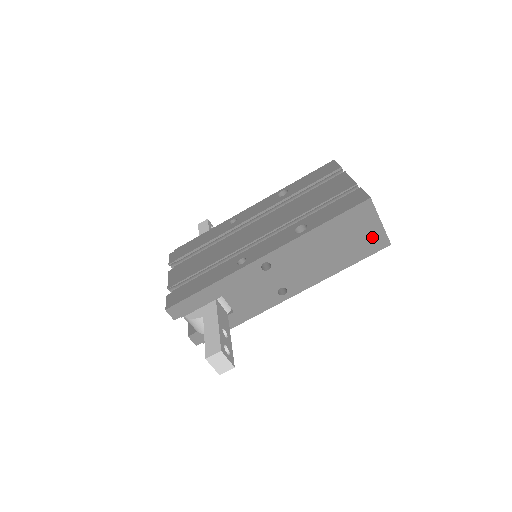
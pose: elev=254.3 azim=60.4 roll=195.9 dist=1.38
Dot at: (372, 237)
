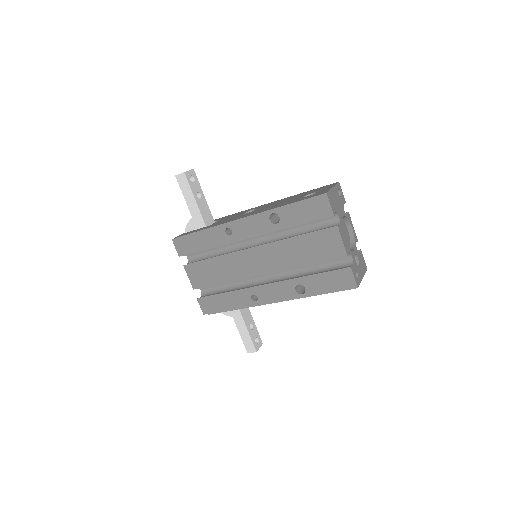
Dot at: occluded
